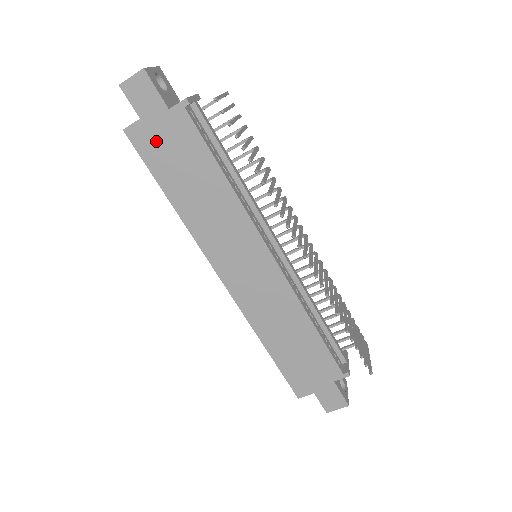
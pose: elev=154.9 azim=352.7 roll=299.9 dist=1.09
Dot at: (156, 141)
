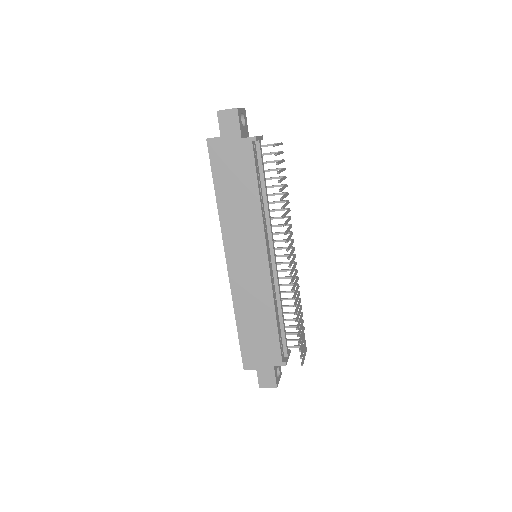
Dot at: (224, 154)
